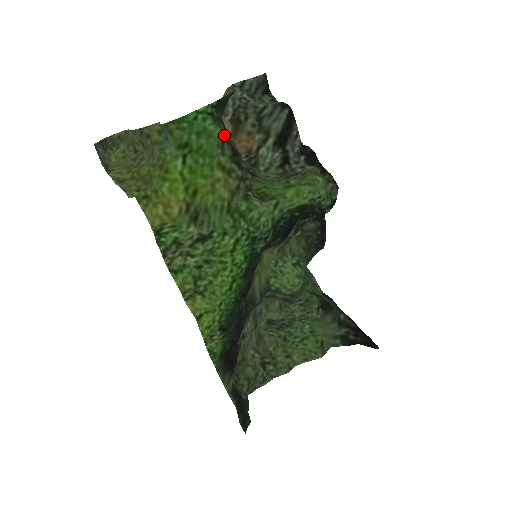
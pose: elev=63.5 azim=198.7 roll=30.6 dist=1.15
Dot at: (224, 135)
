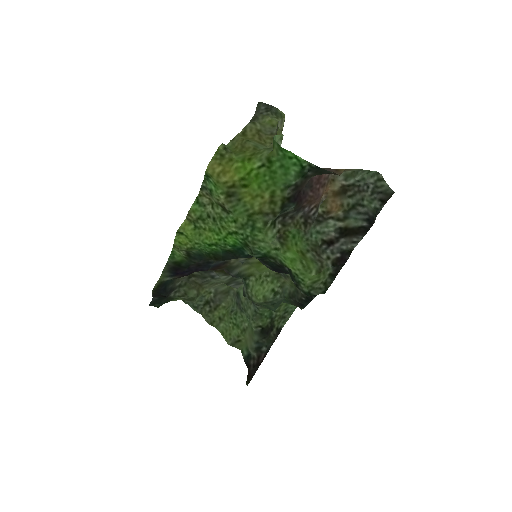
Dot at: (293, 184)
